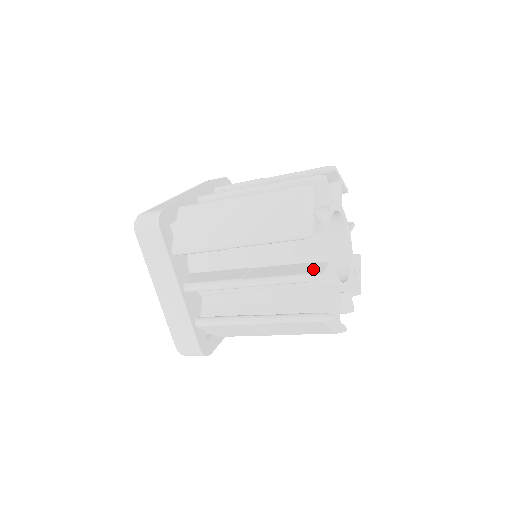
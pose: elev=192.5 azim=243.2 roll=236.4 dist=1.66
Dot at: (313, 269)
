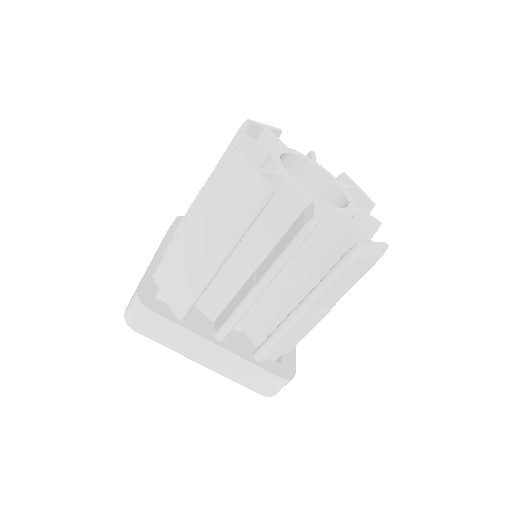
Dot at: occluded
